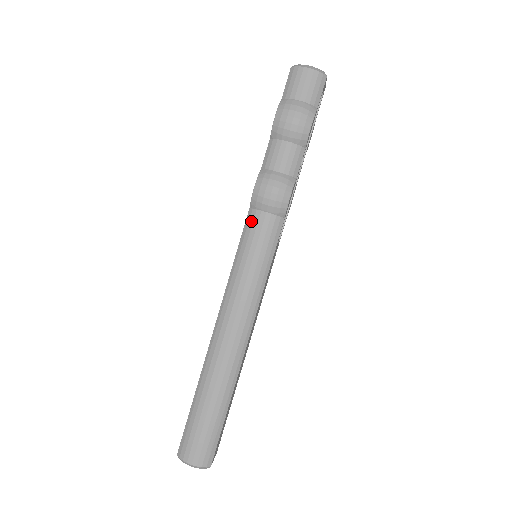
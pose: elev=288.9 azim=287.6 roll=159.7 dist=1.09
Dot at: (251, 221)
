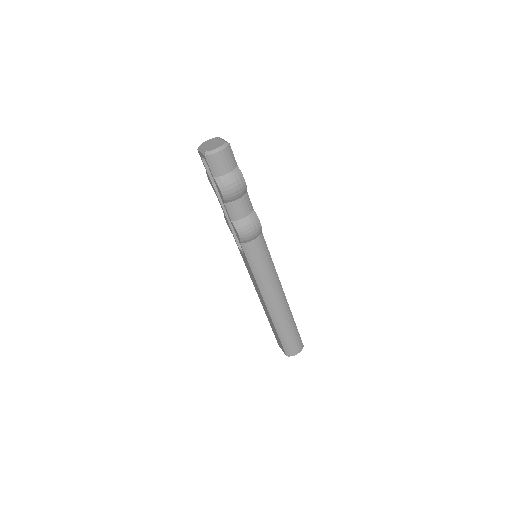
Dot at: (248, 250)
